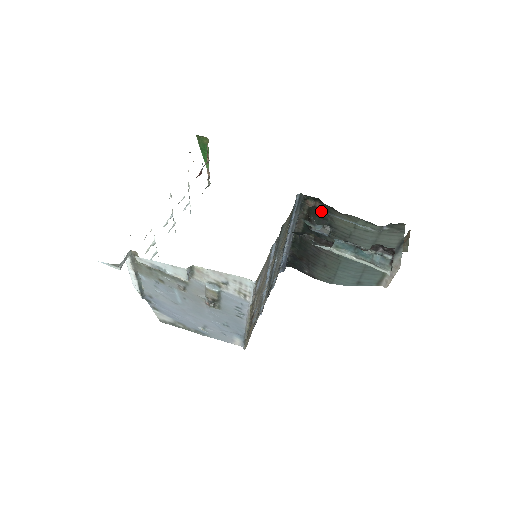
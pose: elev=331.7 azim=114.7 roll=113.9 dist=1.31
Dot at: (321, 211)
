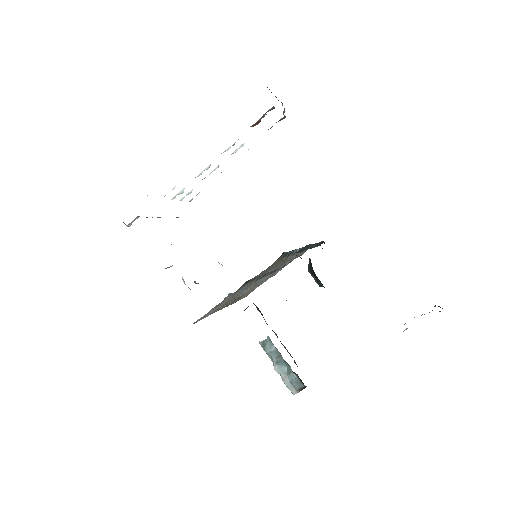
Dot at: (313, 270)
